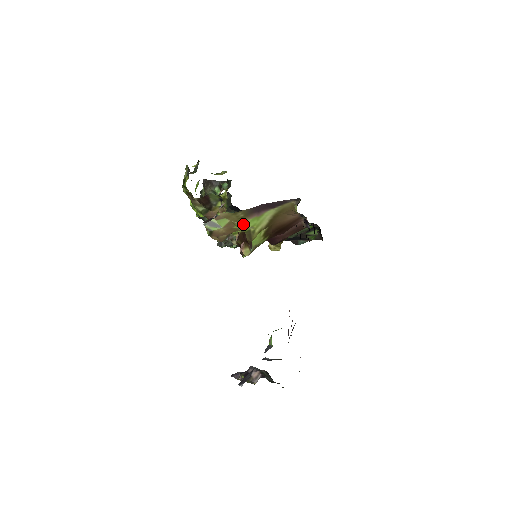
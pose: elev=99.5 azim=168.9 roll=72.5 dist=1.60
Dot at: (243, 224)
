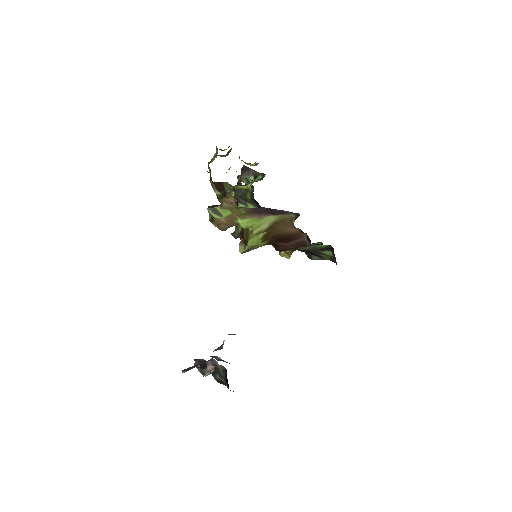
Dot at: (243, 221)
